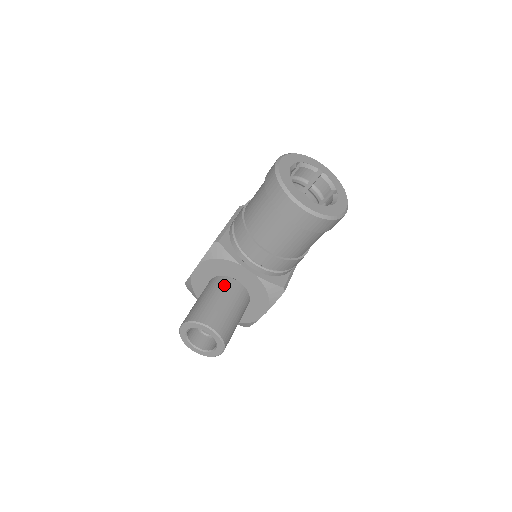
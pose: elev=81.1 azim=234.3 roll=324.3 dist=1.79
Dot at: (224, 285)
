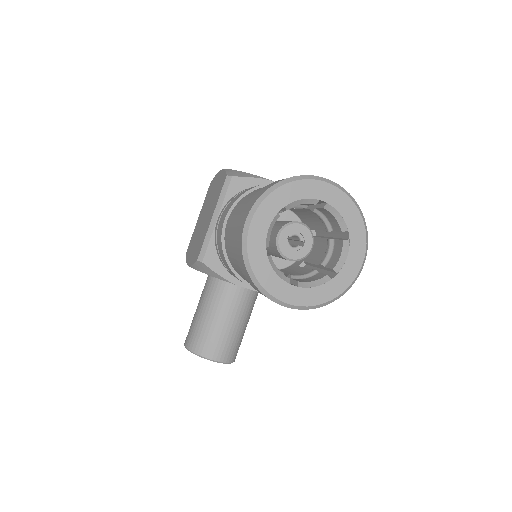
Dot at: (222, 297)
